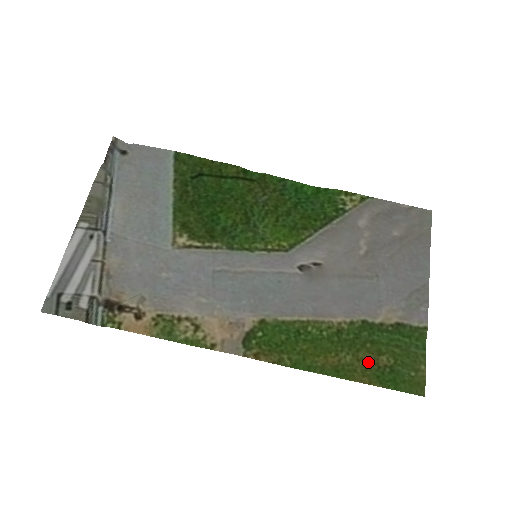
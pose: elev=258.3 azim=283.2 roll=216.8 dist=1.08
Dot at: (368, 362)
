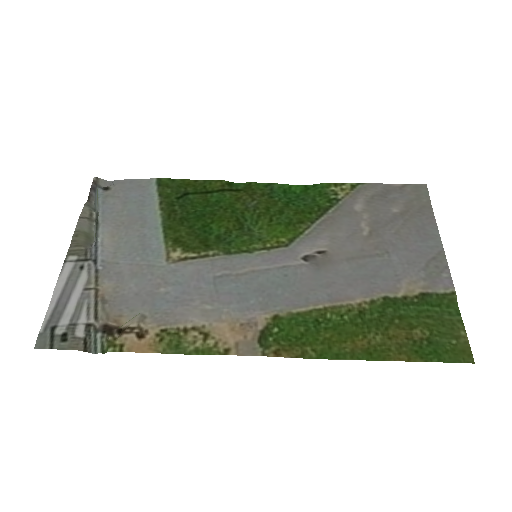
Dot at: (401, 338)
